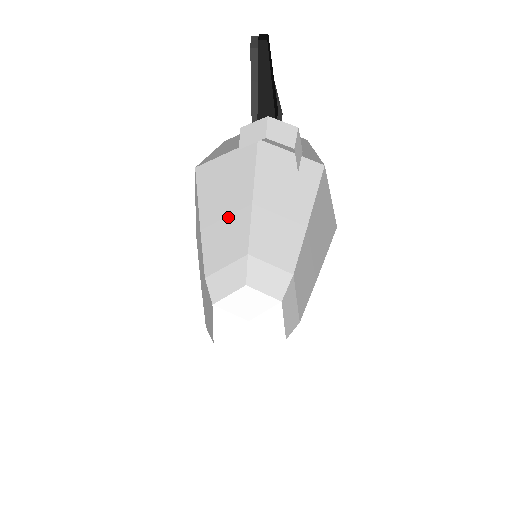
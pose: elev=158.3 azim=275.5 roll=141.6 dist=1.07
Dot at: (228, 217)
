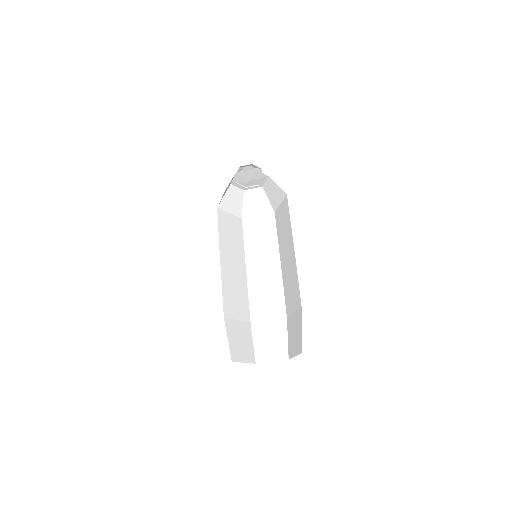
Dot at: (234, 263)
